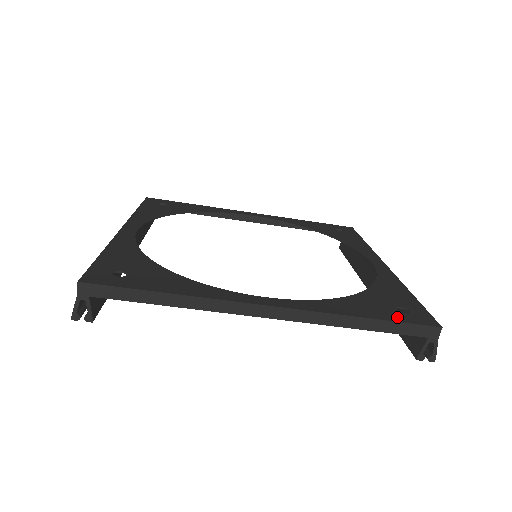
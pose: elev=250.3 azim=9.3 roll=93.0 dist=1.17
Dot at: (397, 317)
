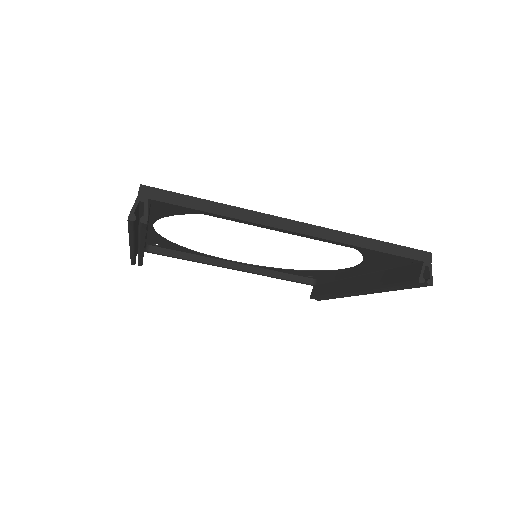
Dot at: occluded
